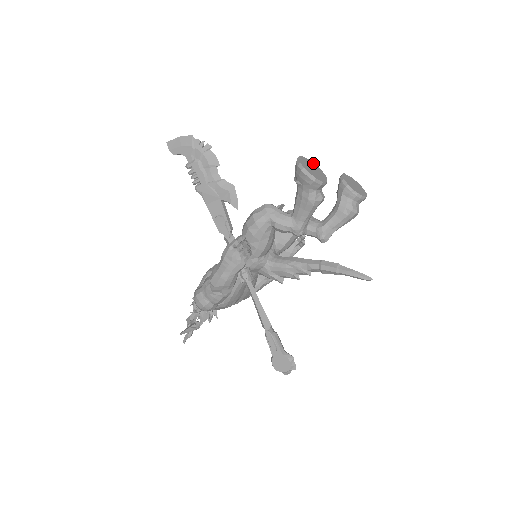
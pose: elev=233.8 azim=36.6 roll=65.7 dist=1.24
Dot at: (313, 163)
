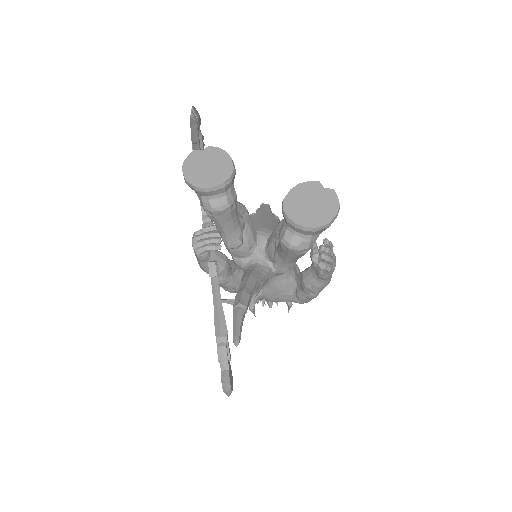
Dot at: (229, 158)
